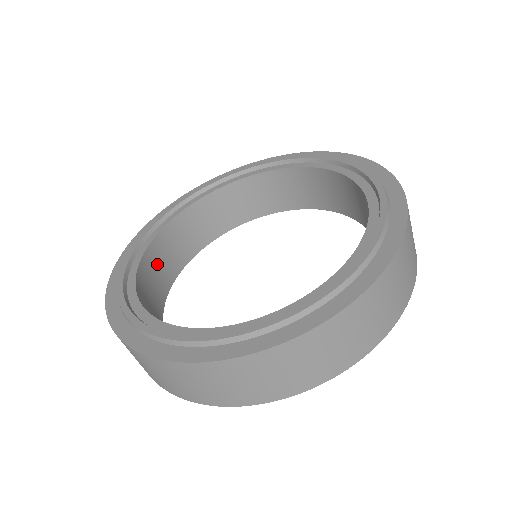
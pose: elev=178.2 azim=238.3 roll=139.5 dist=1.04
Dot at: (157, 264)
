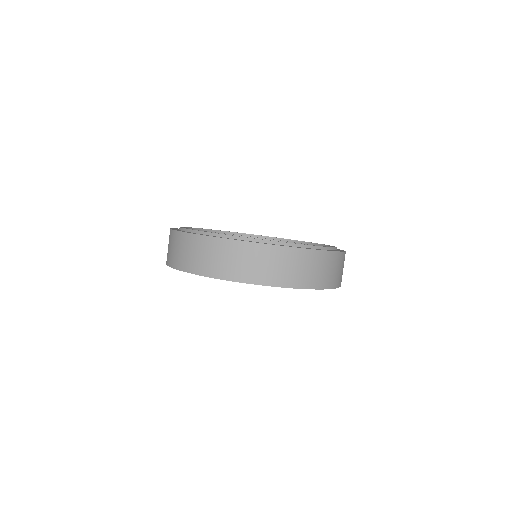
Dot at: occluded
